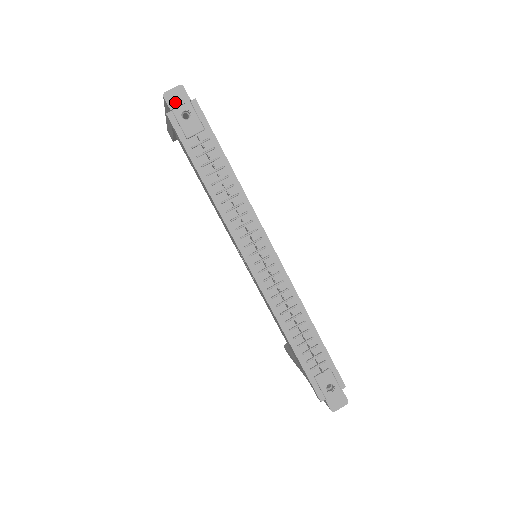
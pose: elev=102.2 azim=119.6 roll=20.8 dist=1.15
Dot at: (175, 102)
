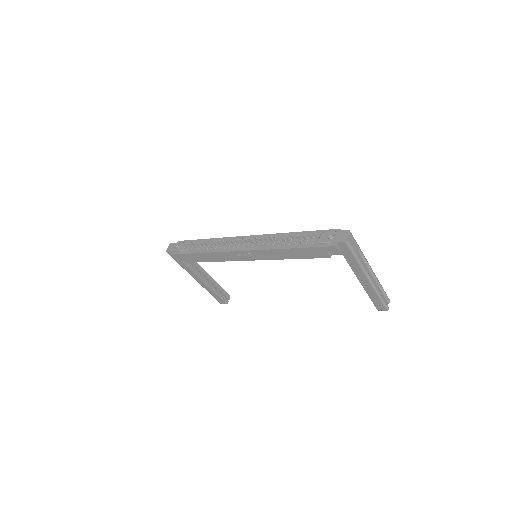
Dot at: (171, 249)
